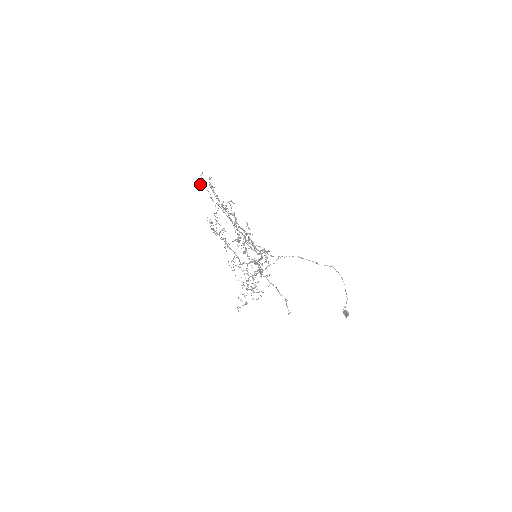
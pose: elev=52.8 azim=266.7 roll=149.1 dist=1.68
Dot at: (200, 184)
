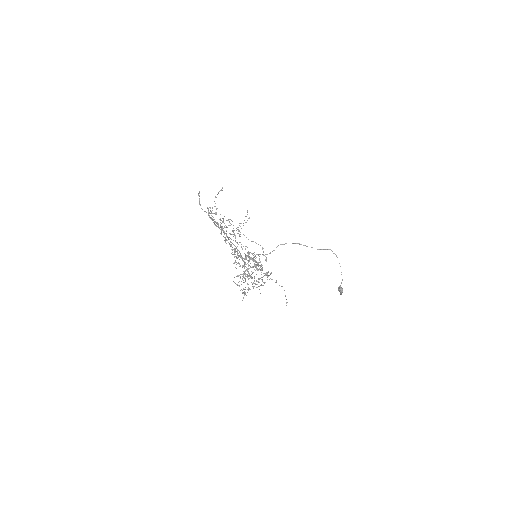
Dot at: occluded
